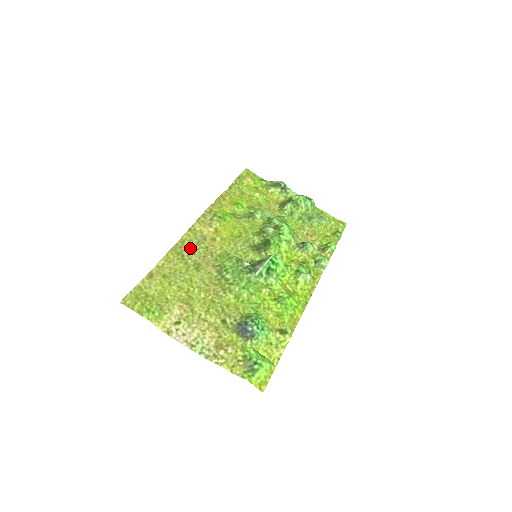
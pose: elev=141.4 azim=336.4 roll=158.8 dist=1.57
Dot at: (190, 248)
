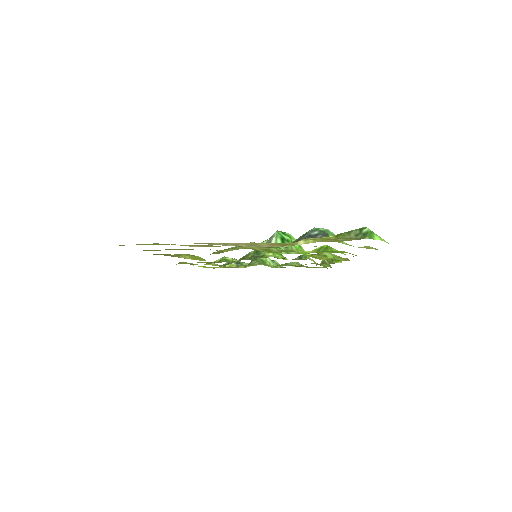
Dot at: occluded
